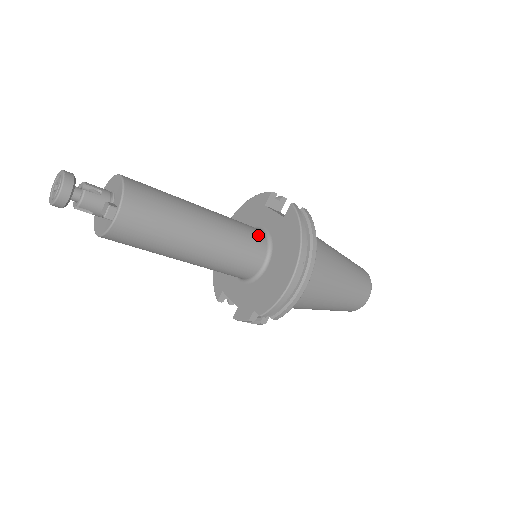
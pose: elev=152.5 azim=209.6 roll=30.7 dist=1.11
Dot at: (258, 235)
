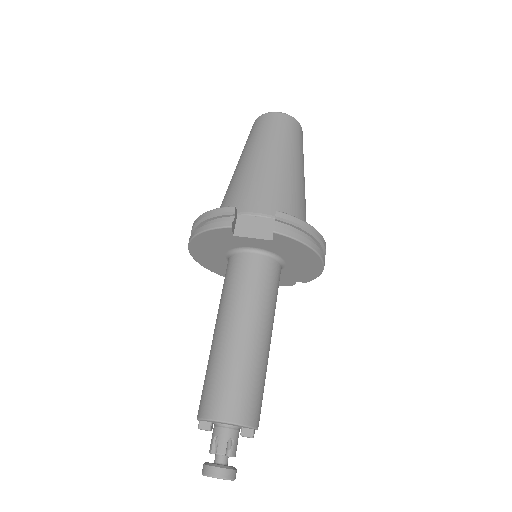
Dot at: (265, 266)
